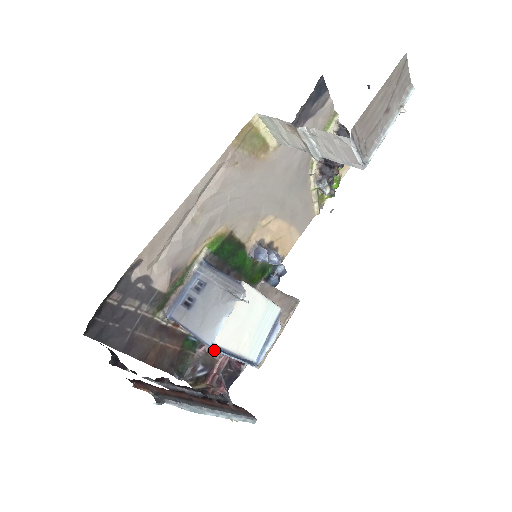
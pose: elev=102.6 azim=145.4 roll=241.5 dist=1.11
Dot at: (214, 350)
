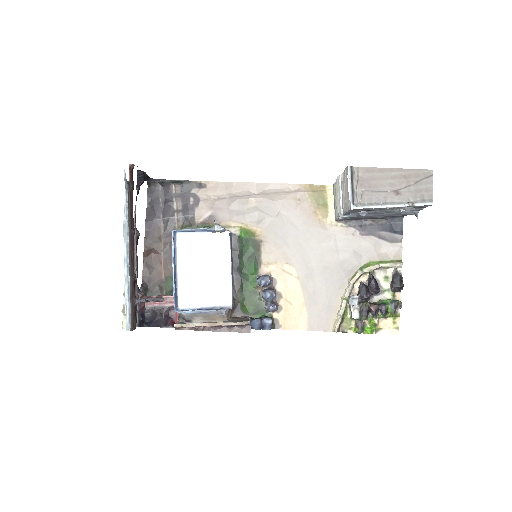
Dot at: occluded
